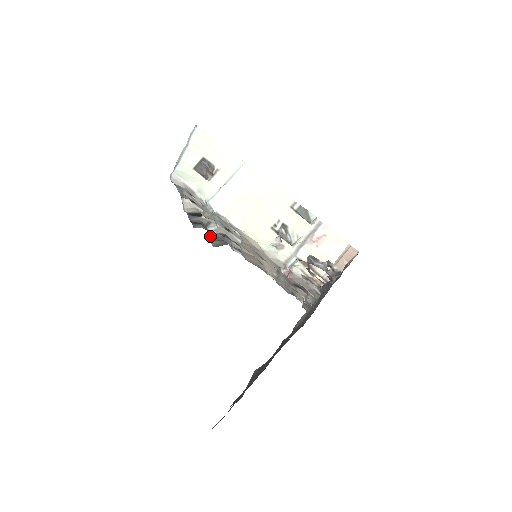
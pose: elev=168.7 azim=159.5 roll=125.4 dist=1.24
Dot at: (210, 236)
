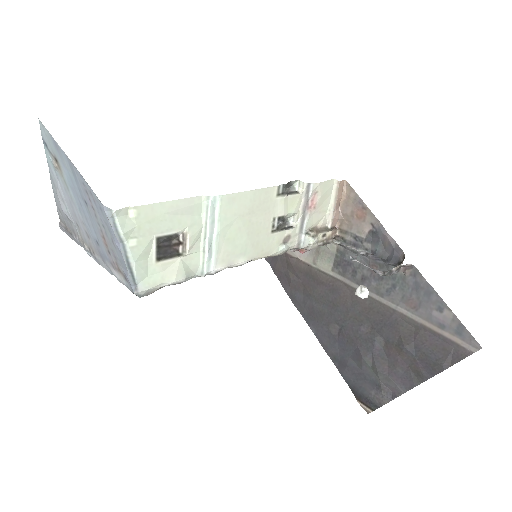
Dot at: occluded
